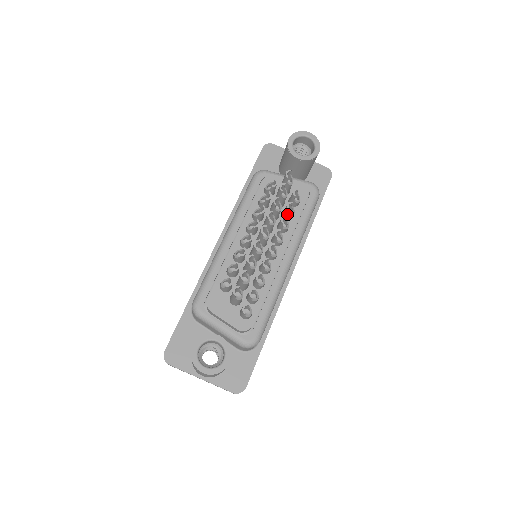
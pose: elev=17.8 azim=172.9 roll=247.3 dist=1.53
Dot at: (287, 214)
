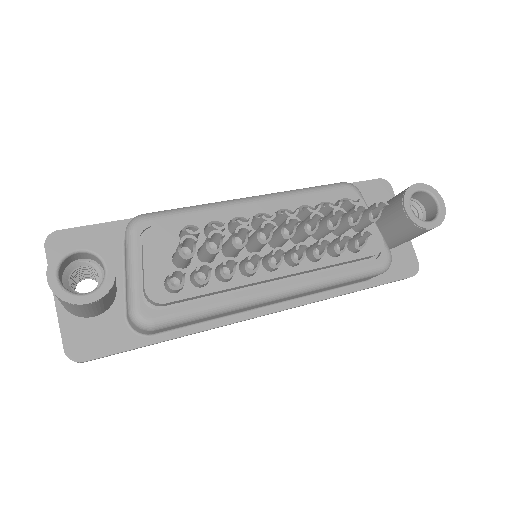
Dot at: (333, 244)
